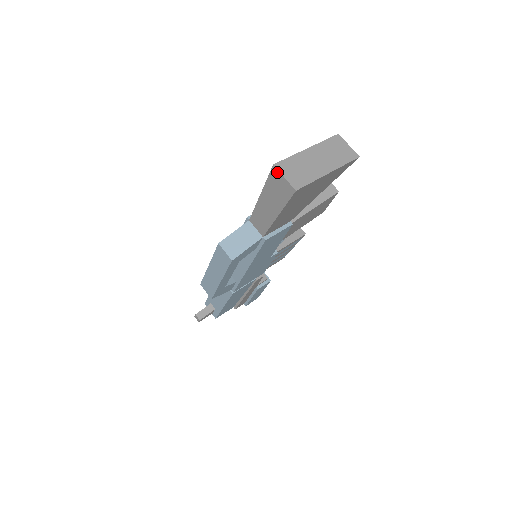
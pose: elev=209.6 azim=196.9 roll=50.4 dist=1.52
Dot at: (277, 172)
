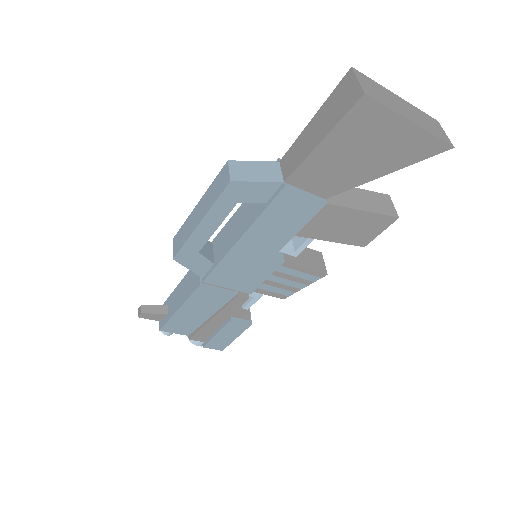
Dot at: (352, 75)
